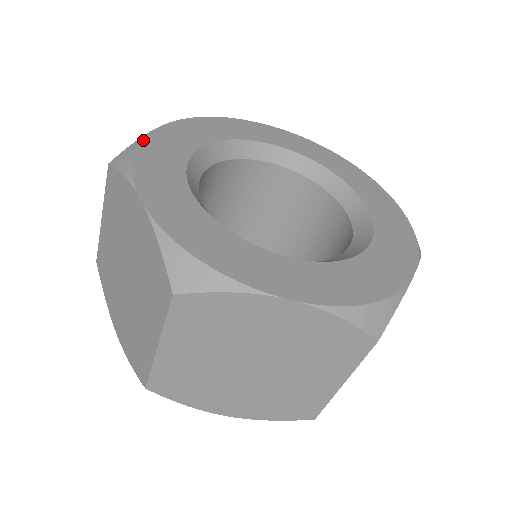
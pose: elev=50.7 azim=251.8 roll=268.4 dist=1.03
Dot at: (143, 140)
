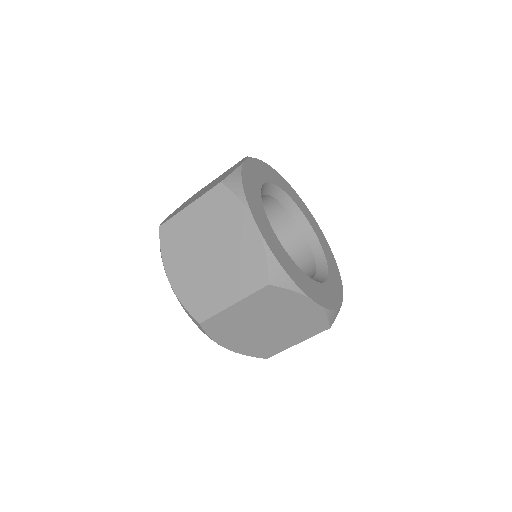
Dot at: (242, 174)
